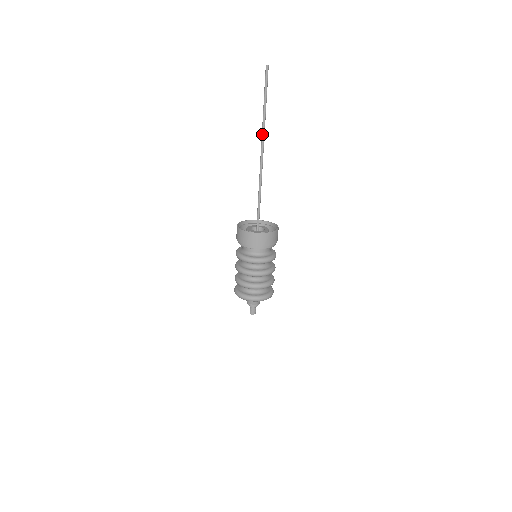
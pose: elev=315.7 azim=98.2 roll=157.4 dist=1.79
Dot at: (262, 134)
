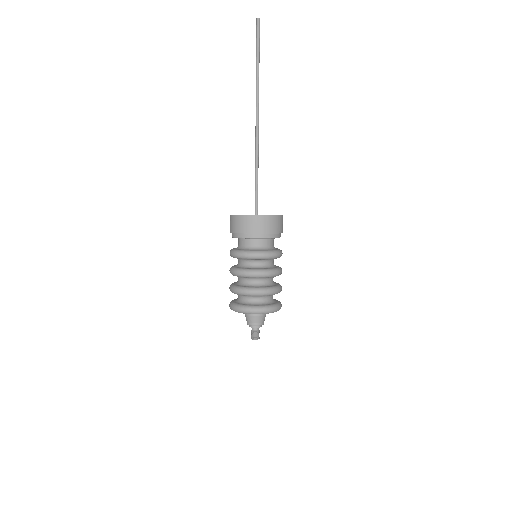
Dot at: (256, 98)
